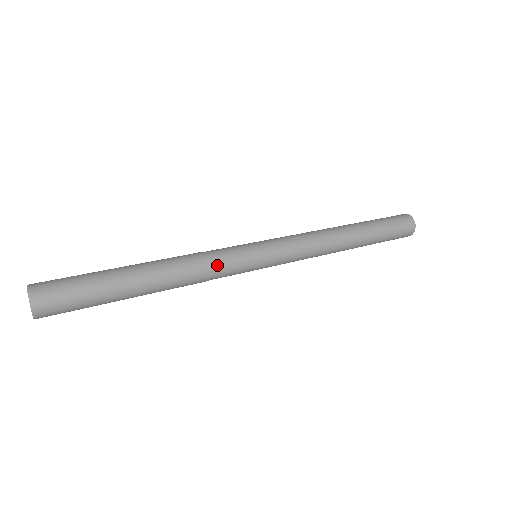
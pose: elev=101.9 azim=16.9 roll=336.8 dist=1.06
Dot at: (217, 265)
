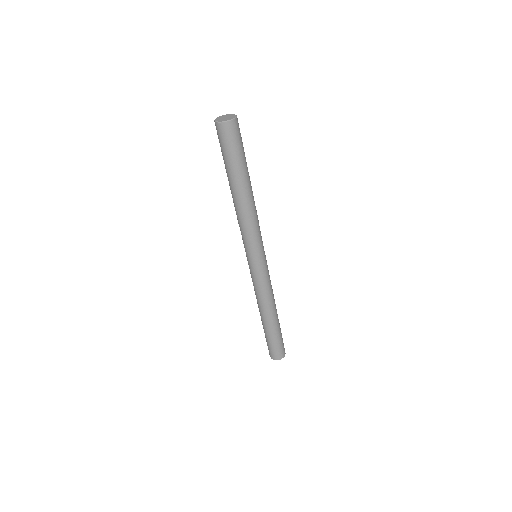
Dot at: (256, 231)
